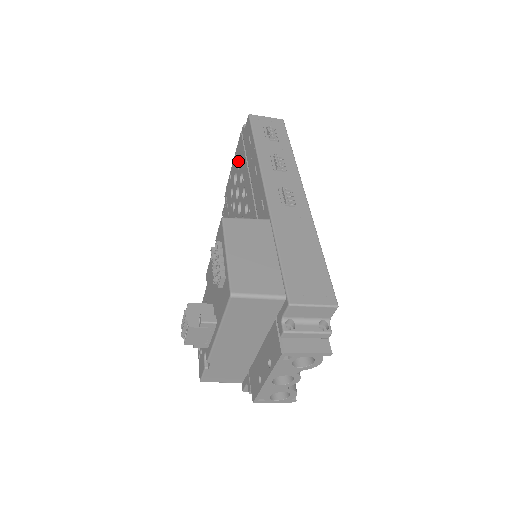
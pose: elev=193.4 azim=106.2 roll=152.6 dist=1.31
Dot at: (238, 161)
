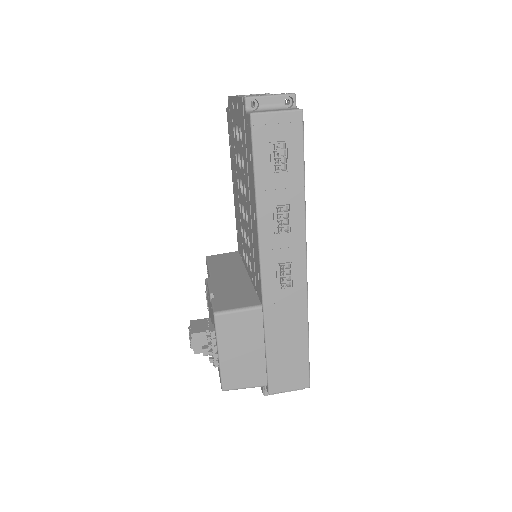
Dot at: (239, 125)
